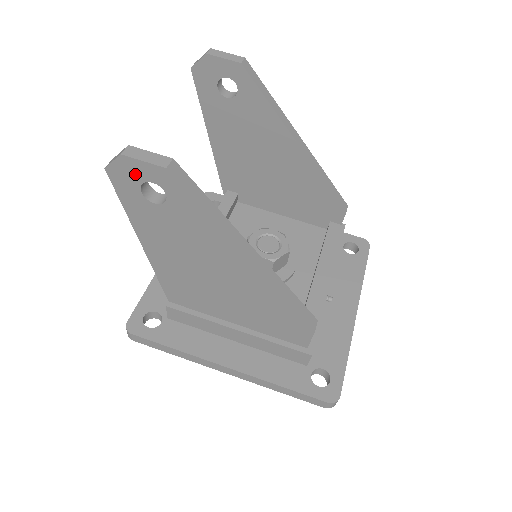
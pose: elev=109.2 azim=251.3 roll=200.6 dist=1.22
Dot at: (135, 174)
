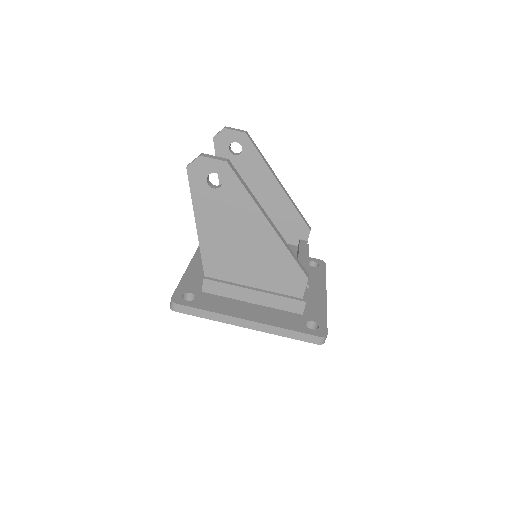
Dot at: (206, 168)
